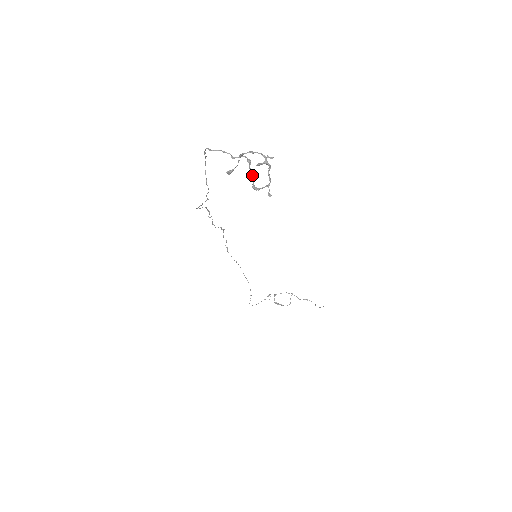
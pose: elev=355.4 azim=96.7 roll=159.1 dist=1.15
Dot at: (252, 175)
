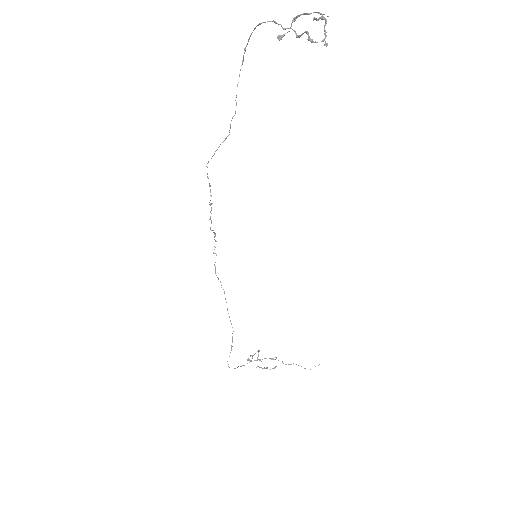
Dot at: (307, 32)
